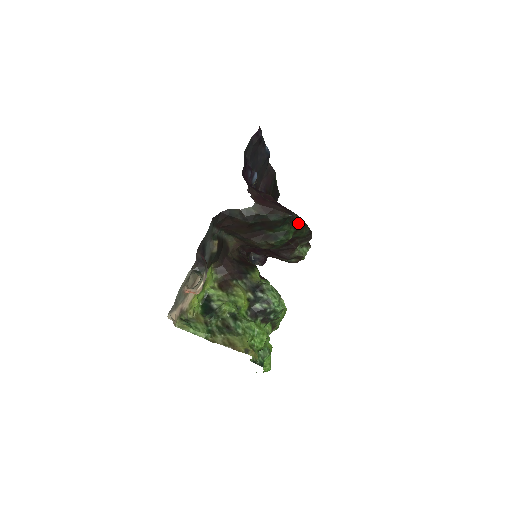
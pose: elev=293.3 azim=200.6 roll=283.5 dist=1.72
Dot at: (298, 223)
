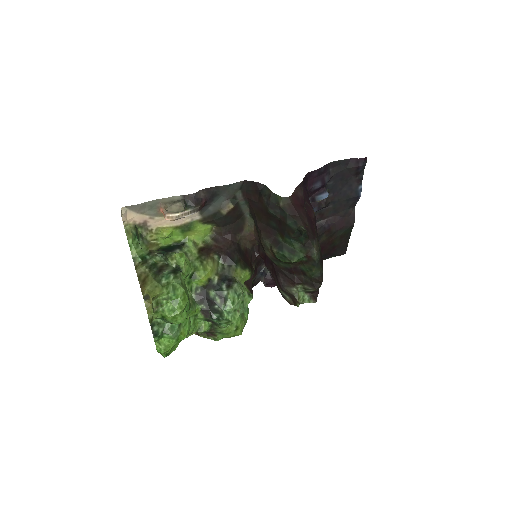
Dot at: (312, 254)
